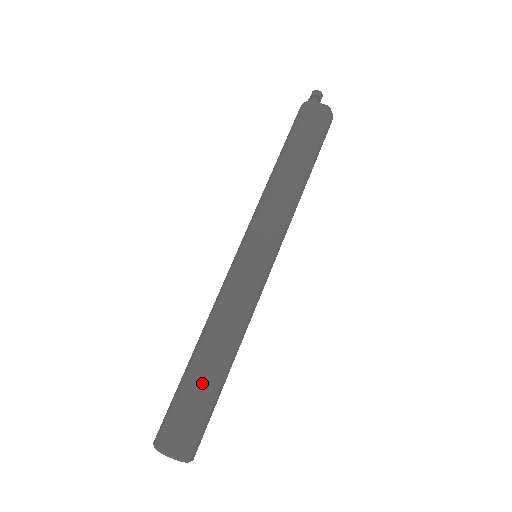
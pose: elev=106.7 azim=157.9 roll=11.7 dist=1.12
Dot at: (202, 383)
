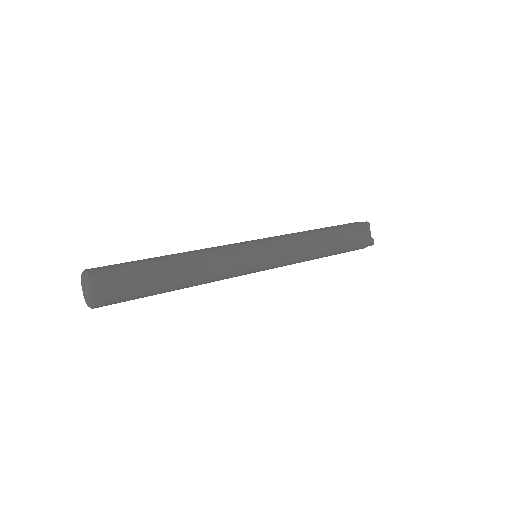
Dot at: (152, 261)
